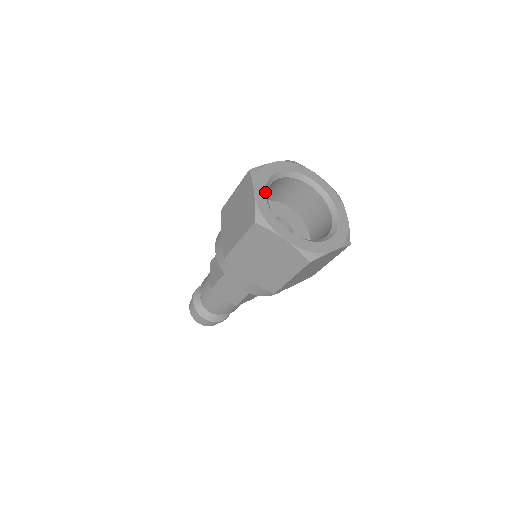
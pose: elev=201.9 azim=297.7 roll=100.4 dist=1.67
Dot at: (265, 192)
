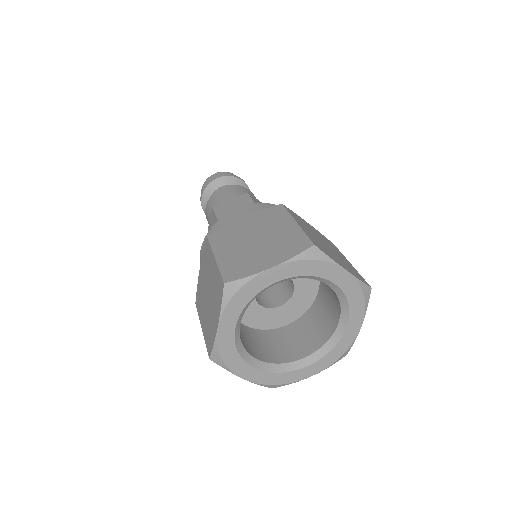
Dot at: (236, 323)
